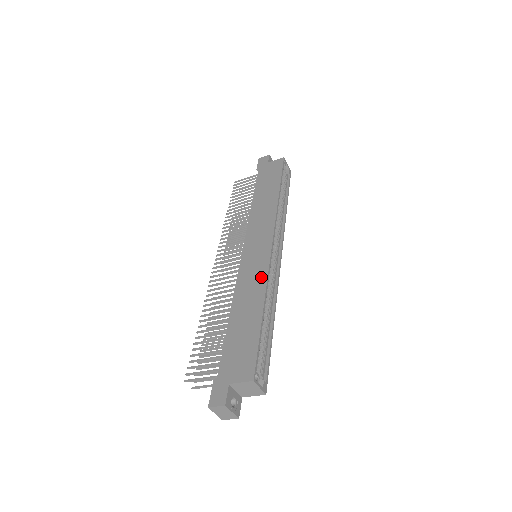
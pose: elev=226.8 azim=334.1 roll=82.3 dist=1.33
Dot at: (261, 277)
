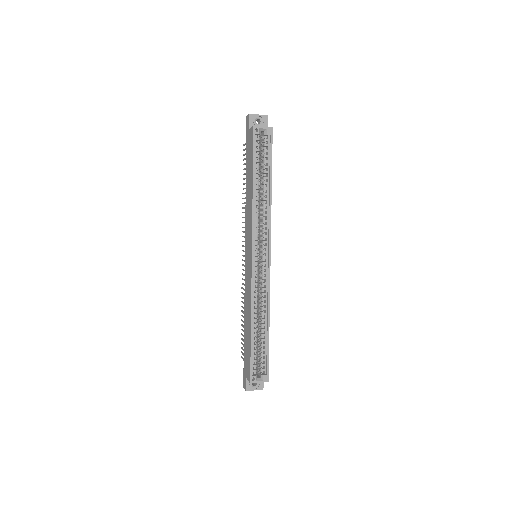
Dot at: (249, 294)
